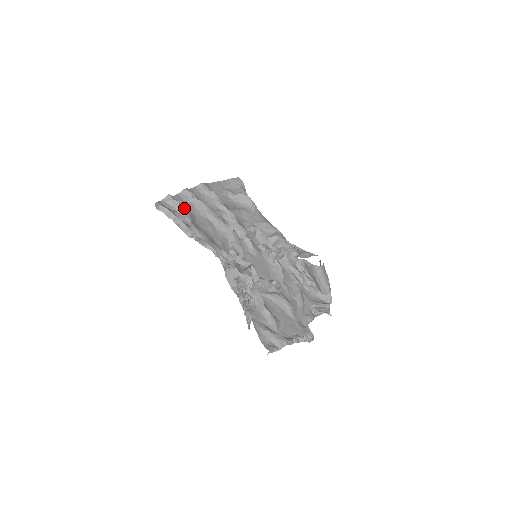
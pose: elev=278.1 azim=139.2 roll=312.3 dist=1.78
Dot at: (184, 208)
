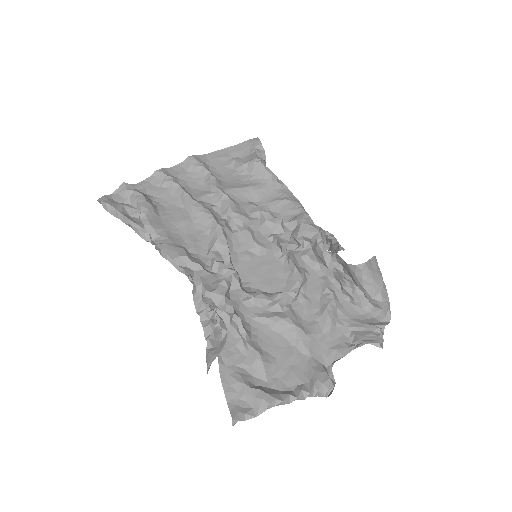
Dot at: (140, 199)
